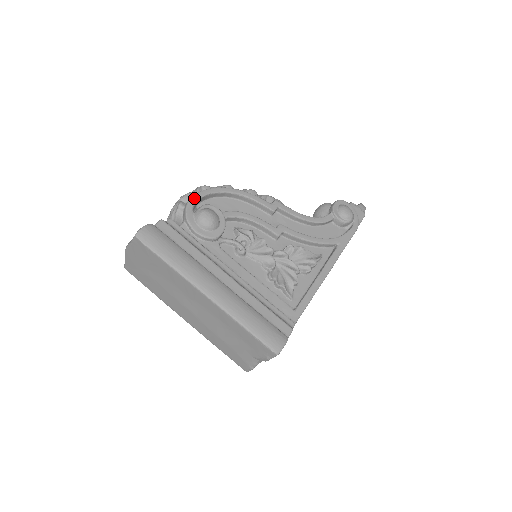
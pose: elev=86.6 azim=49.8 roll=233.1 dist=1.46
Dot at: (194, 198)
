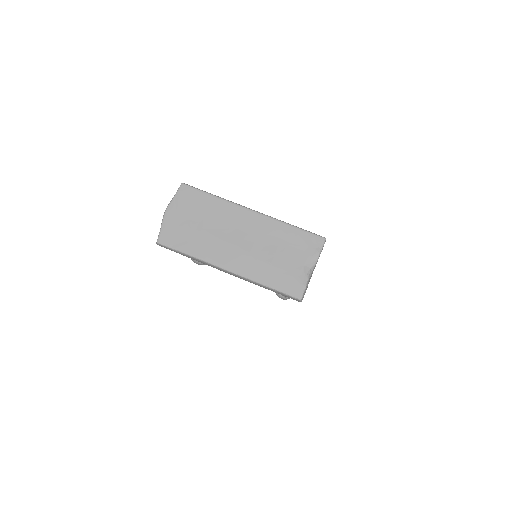
Dot at: occluded
